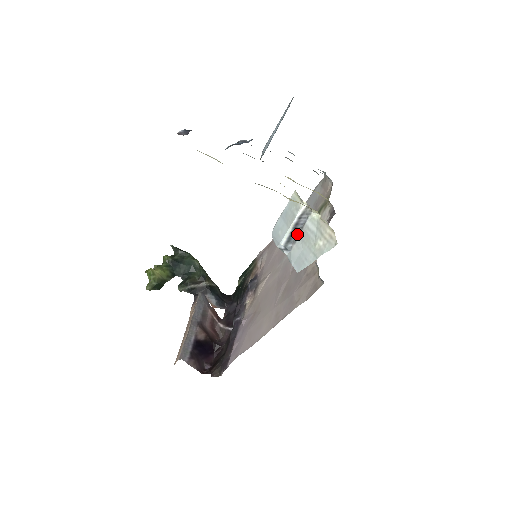
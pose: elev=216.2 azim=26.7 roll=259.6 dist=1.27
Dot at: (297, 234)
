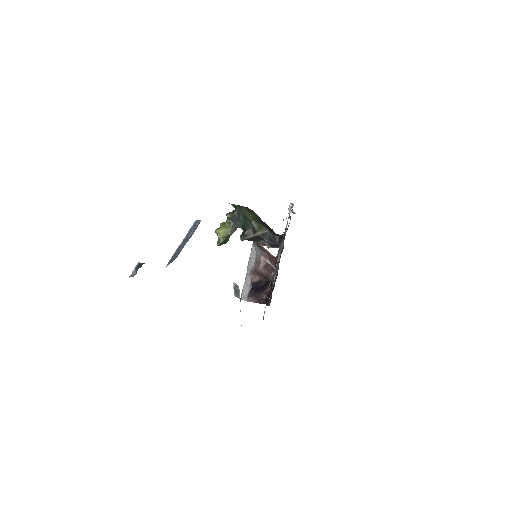
Dot at: occluded
